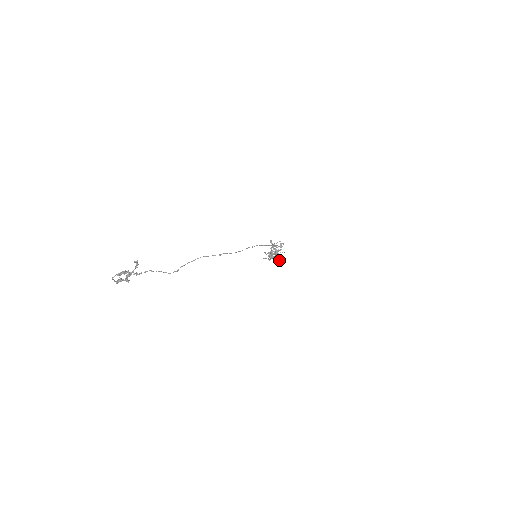
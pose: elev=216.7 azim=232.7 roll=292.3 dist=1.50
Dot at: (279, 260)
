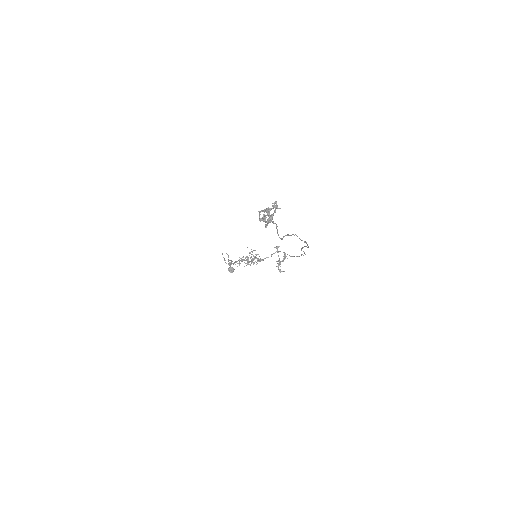
Dot at: (230, 268)
